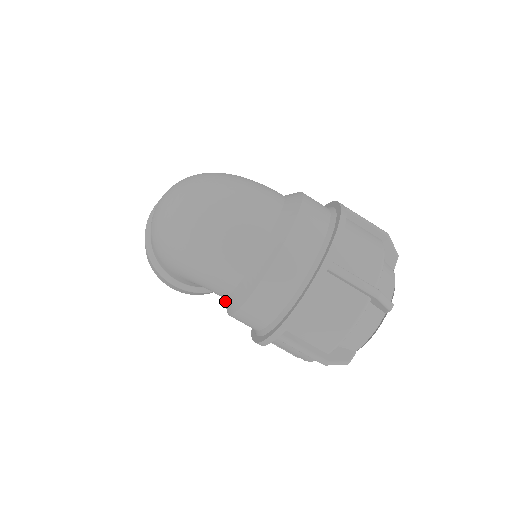
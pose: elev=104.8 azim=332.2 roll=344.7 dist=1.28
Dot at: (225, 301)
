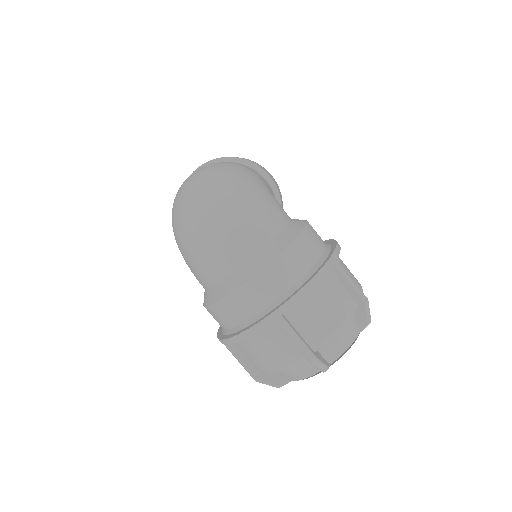
Dot at: occluded
